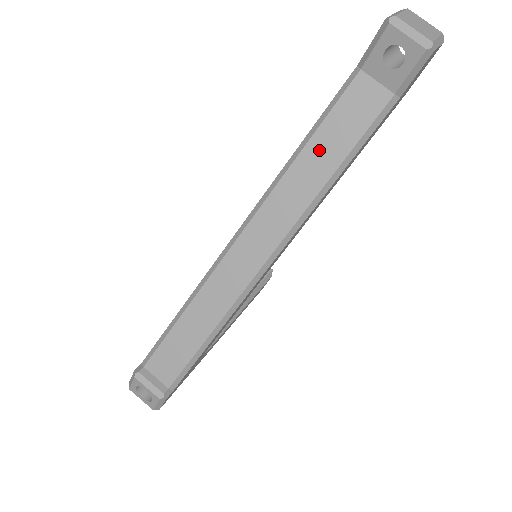
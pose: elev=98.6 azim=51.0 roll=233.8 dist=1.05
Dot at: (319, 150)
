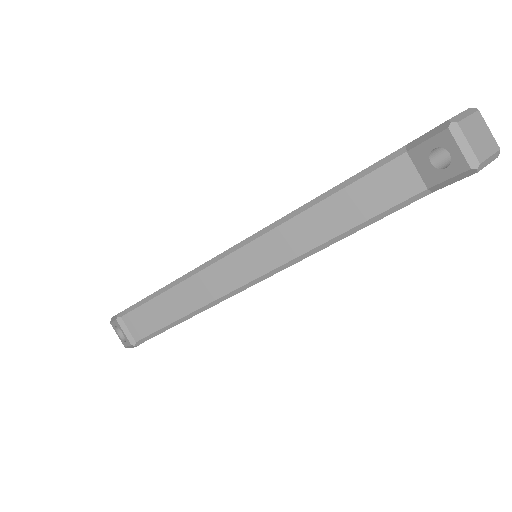
Dot at: (339, 207)
